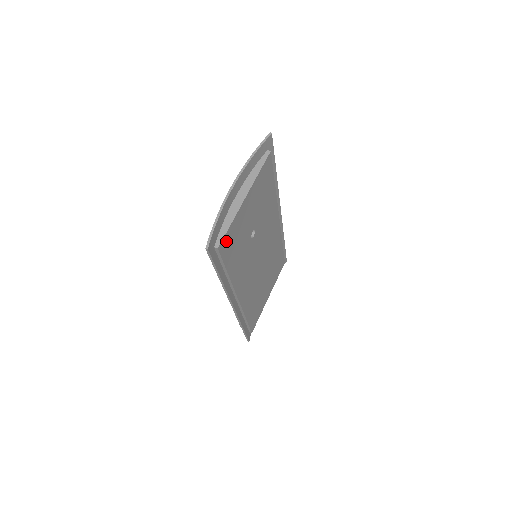
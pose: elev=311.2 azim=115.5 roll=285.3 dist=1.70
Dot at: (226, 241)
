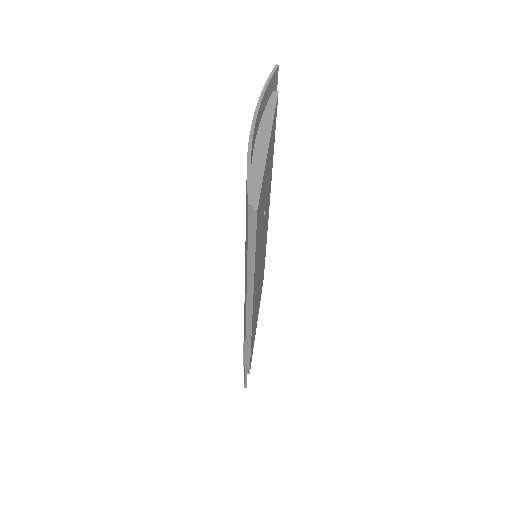
Dot at: (259, 204)
